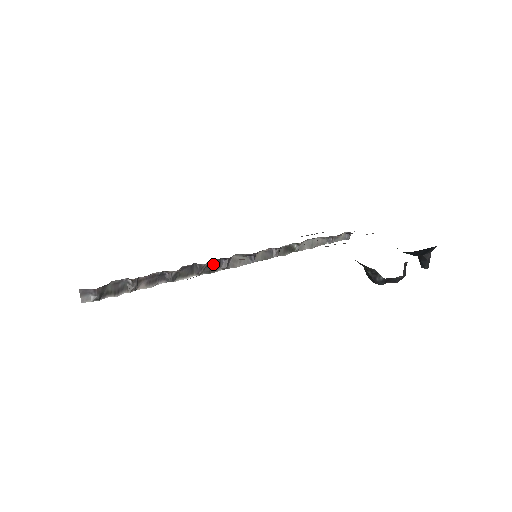
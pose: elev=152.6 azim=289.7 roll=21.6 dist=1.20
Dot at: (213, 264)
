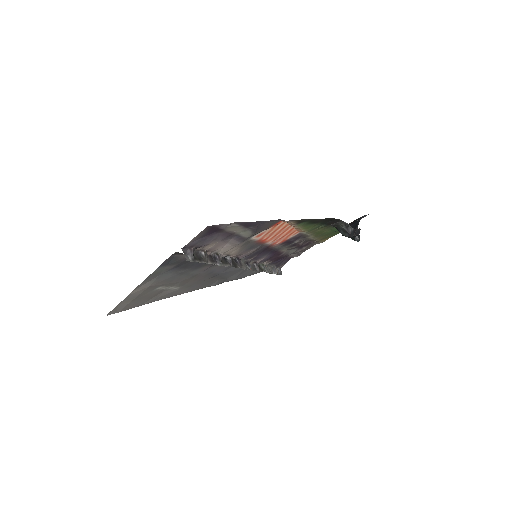
Dot at: (233, 262)
